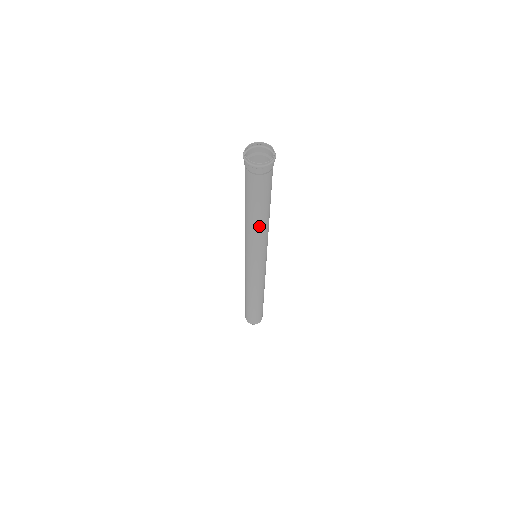
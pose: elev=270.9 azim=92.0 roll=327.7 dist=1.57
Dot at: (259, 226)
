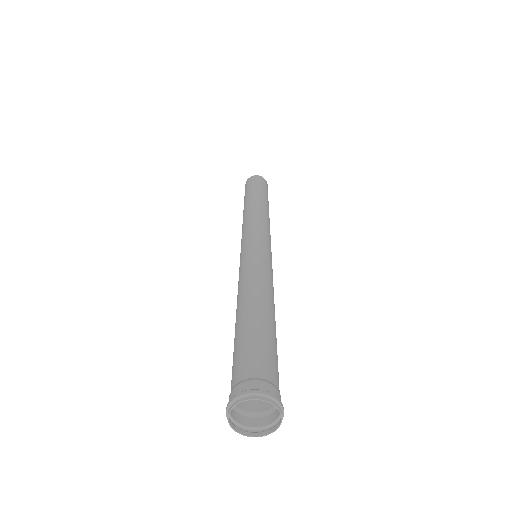
Dot at: occluded
